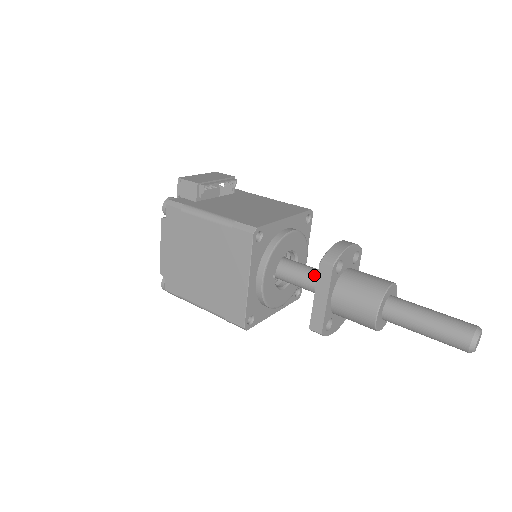
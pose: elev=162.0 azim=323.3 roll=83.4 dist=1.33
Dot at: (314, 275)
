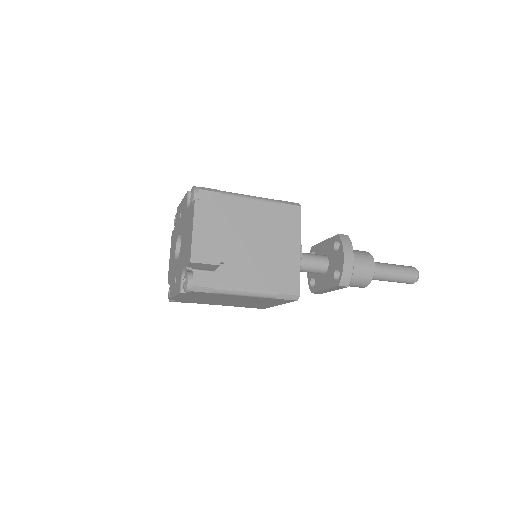
Dot at: (317, 268)
